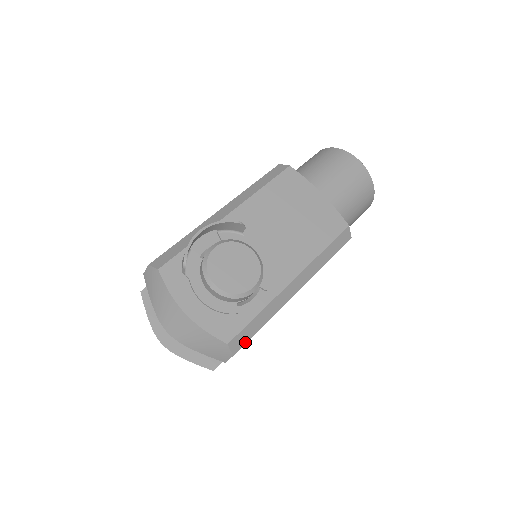
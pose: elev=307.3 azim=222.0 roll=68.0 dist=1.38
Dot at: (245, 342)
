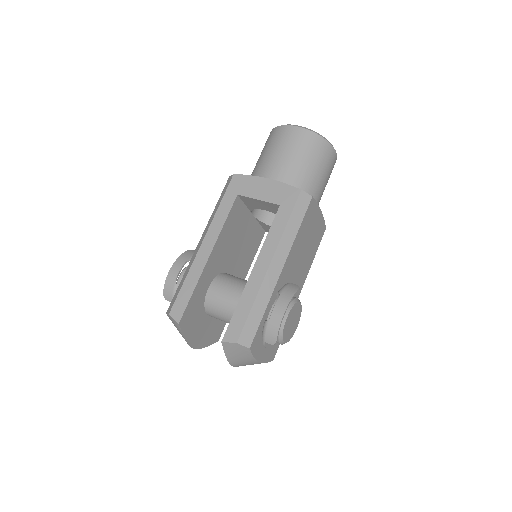
Dot at: occluded
